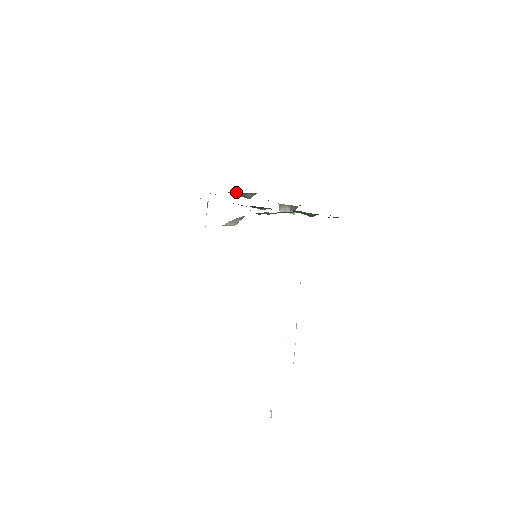
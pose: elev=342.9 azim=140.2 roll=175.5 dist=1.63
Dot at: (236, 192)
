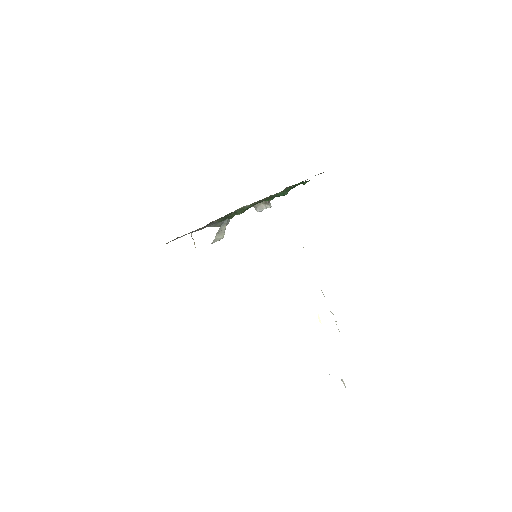
Dot at: (213, 223)
